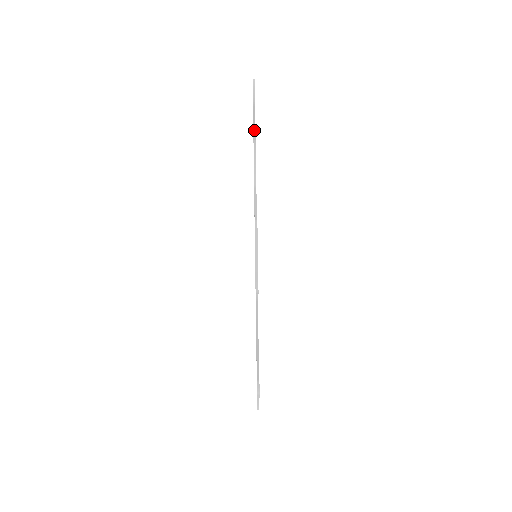
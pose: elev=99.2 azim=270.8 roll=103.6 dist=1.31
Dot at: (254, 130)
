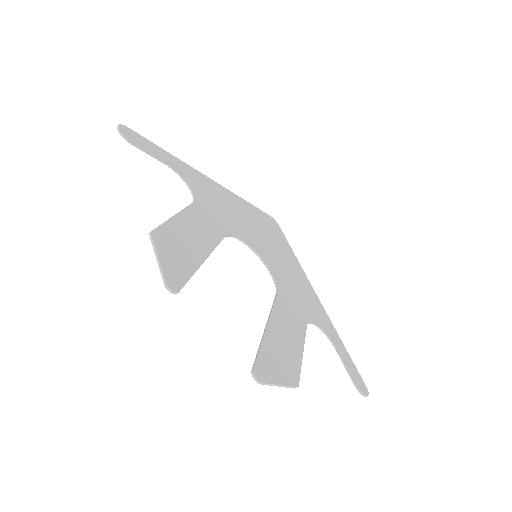
Dot at: (159, 160)
